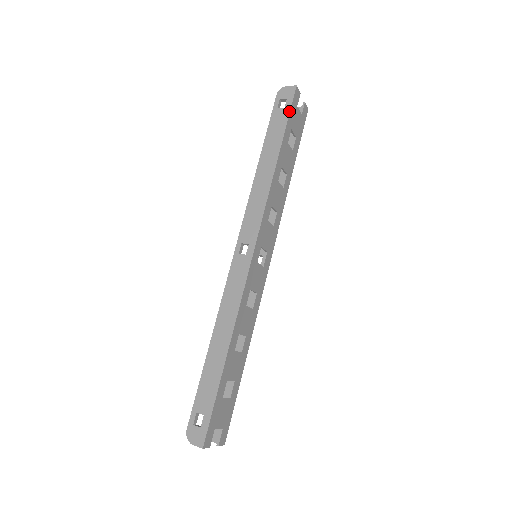
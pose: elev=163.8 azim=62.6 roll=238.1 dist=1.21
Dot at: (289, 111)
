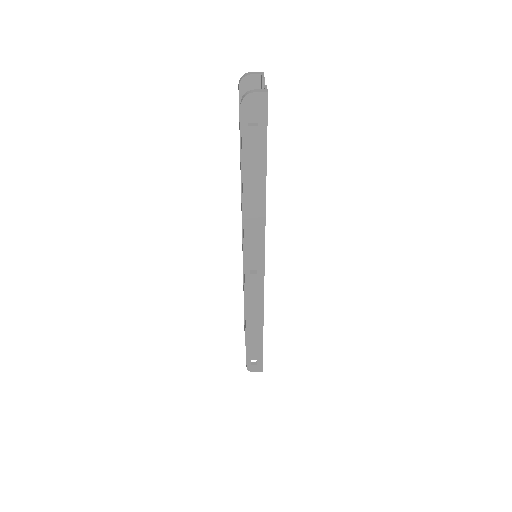
Dot at: (266, 131)
